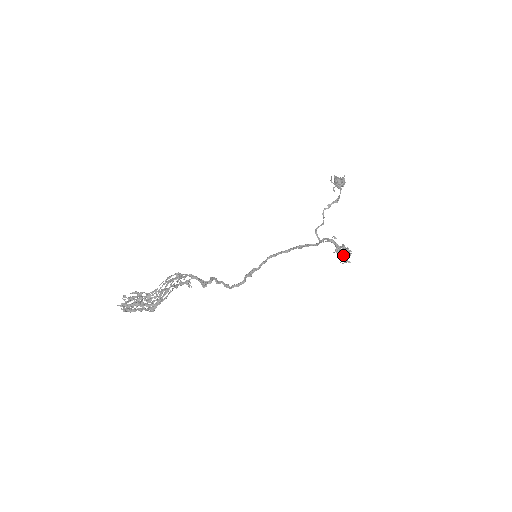
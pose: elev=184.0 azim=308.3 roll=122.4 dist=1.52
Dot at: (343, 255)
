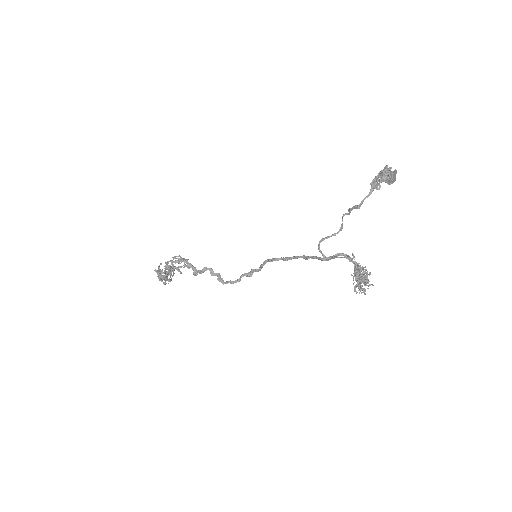
Dot at: (357, 282)
